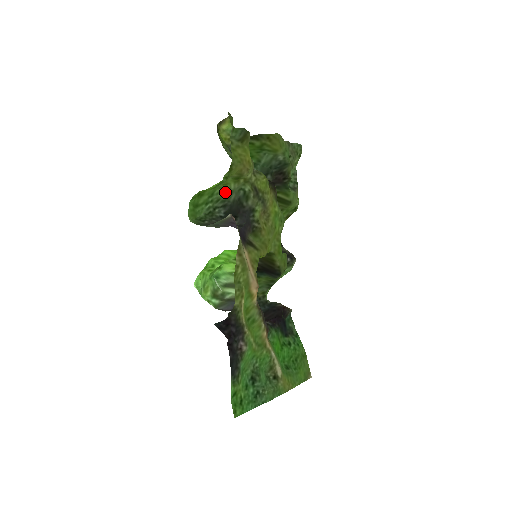
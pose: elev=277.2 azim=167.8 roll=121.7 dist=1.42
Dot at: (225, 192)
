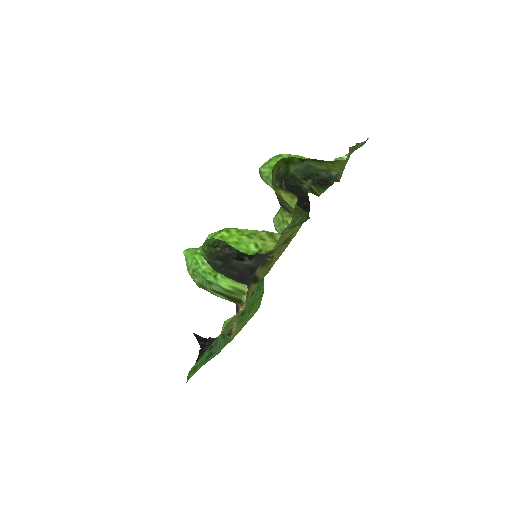
Dot at: occluded
